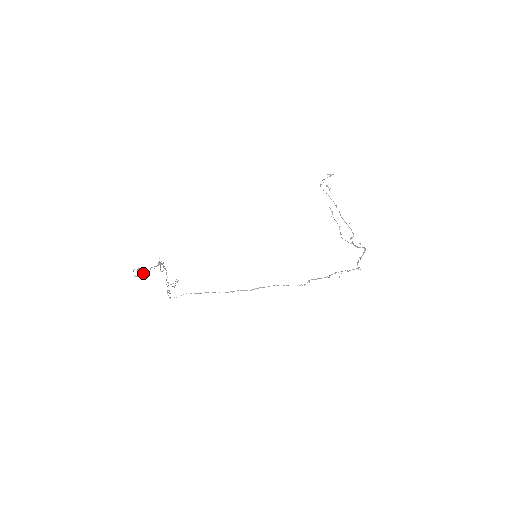
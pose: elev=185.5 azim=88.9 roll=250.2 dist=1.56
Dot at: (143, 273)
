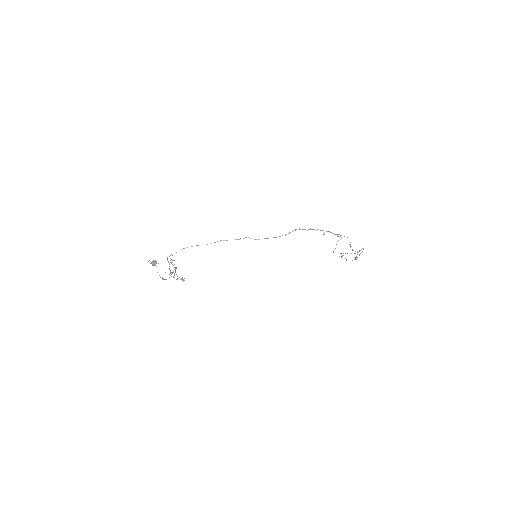
Dot at: occluded
